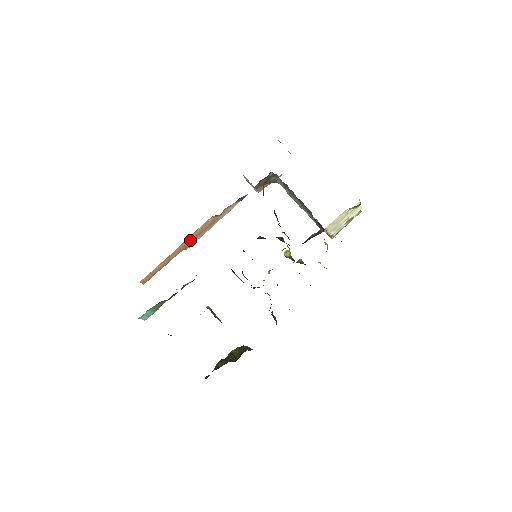
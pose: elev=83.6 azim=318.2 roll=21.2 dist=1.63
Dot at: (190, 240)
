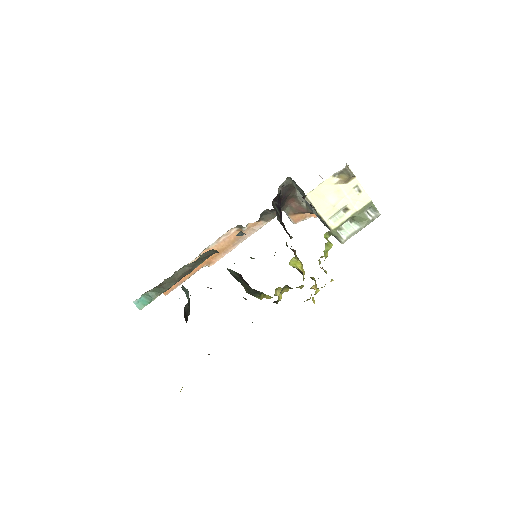
Dot at: occluded
